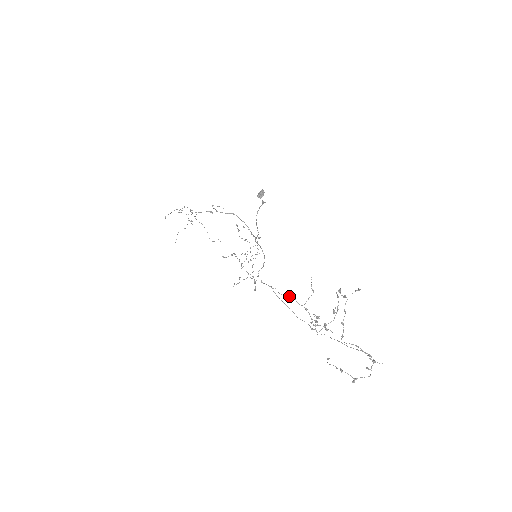
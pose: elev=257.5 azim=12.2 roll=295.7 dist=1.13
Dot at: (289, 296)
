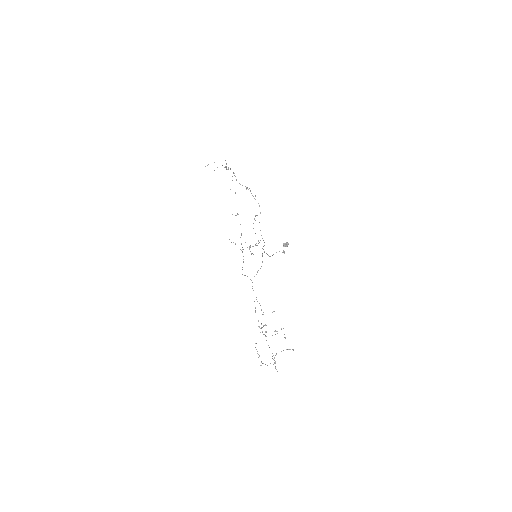
Dot at: occluded
